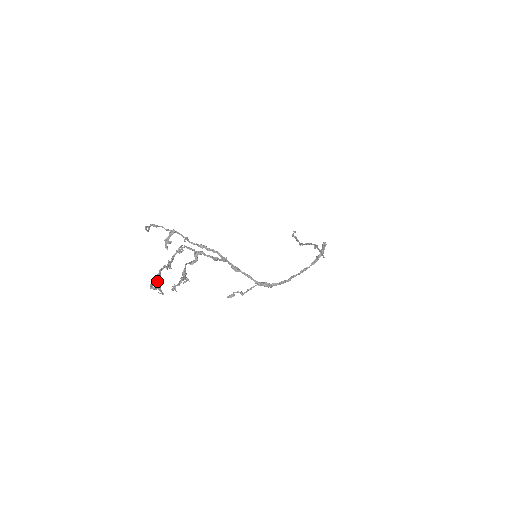
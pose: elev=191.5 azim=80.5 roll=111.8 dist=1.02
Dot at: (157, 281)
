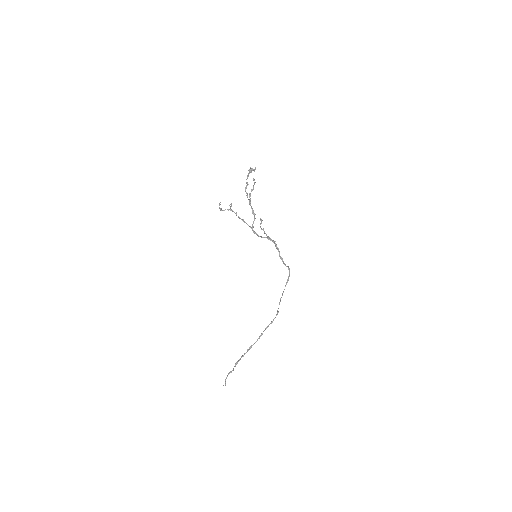
Dot at: occluded
